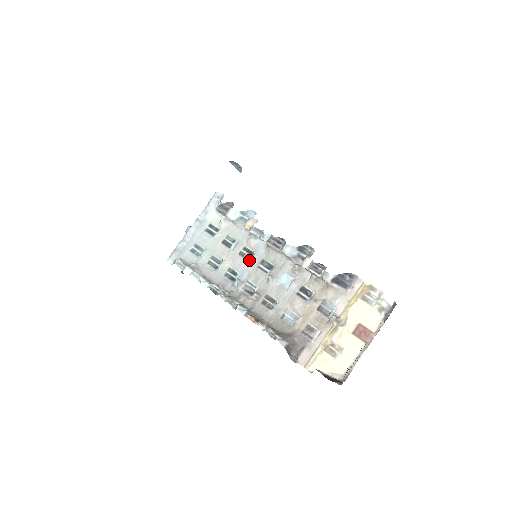
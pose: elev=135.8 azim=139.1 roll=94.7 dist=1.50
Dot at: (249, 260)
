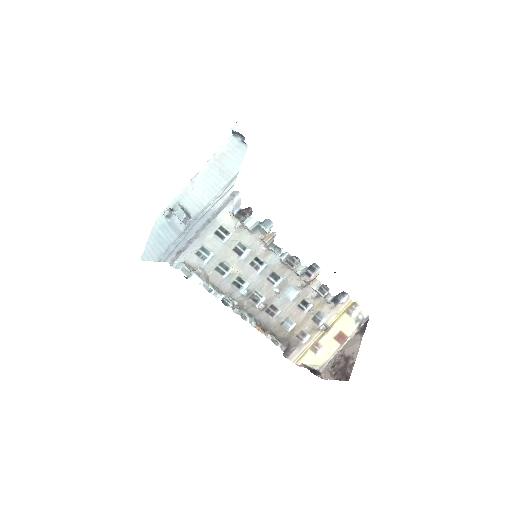
Dot at: (259, 271)
